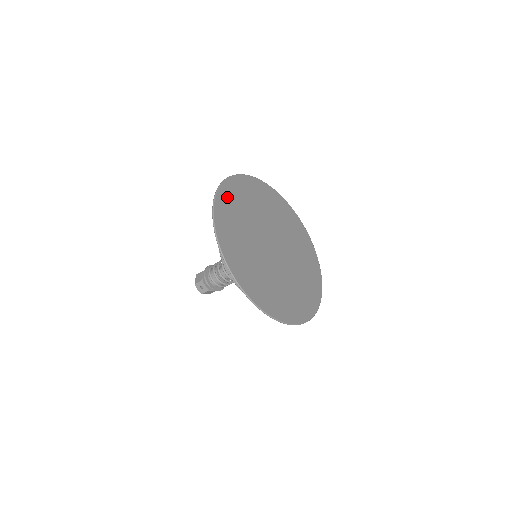
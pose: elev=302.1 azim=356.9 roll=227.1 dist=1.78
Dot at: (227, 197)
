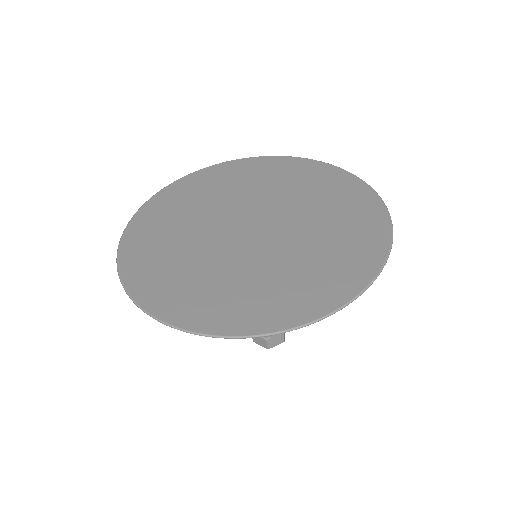
Dot at: (233, 169)
